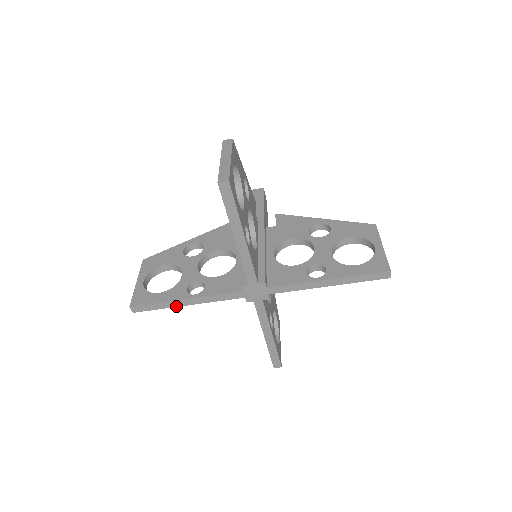
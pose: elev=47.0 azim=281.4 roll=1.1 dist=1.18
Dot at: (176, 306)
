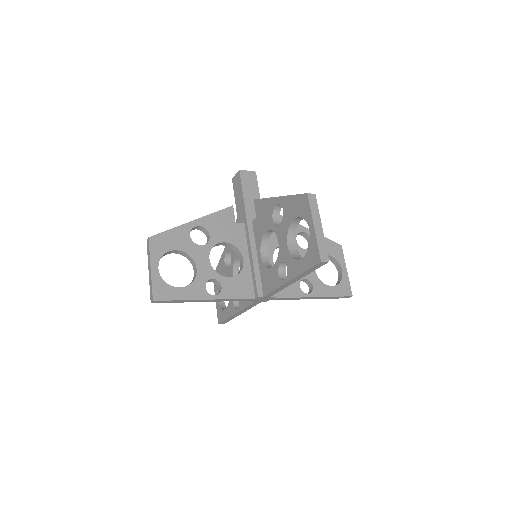
Dot at: occluded
